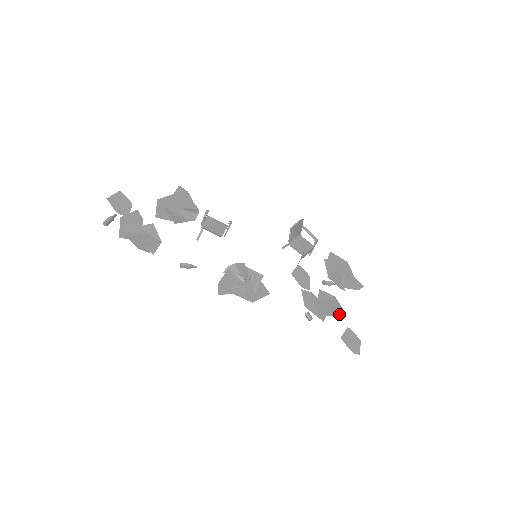
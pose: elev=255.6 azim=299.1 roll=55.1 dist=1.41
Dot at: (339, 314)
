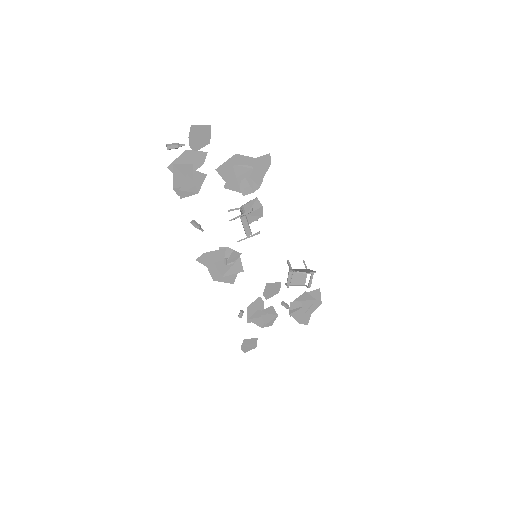
Dot at: occluded
